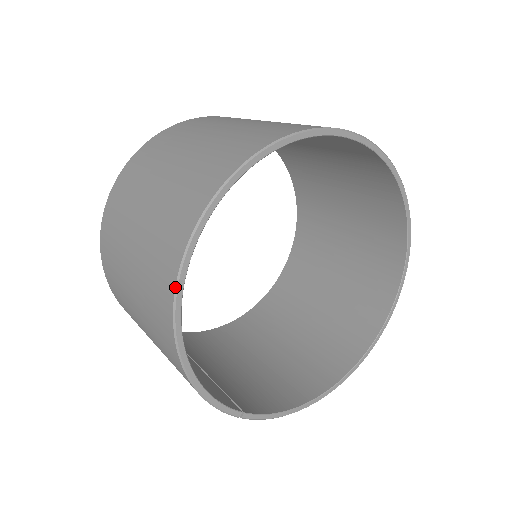
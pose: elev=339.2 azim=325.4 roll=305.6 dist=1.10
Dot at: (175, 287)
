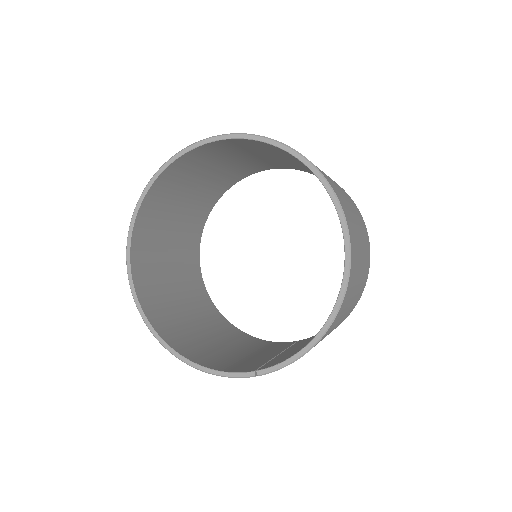
Dot at: (146, 324)
